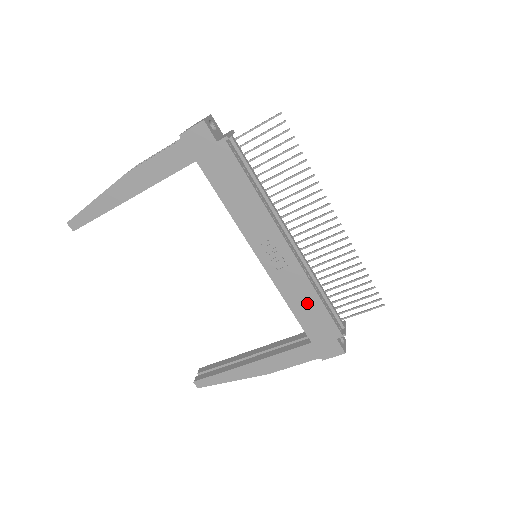
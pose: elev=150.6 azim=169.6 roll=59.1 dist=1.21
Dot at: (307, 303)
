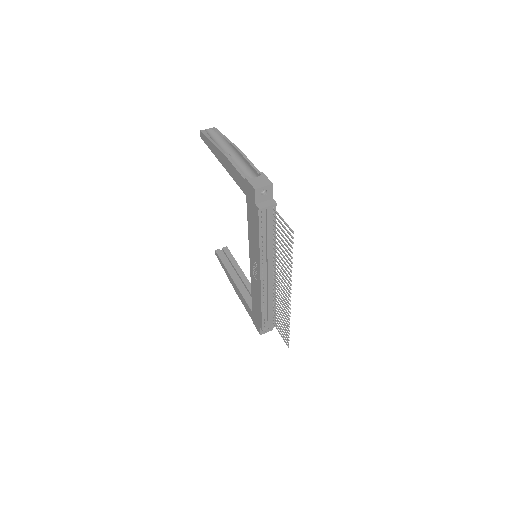
Dot at: (257, 301)
